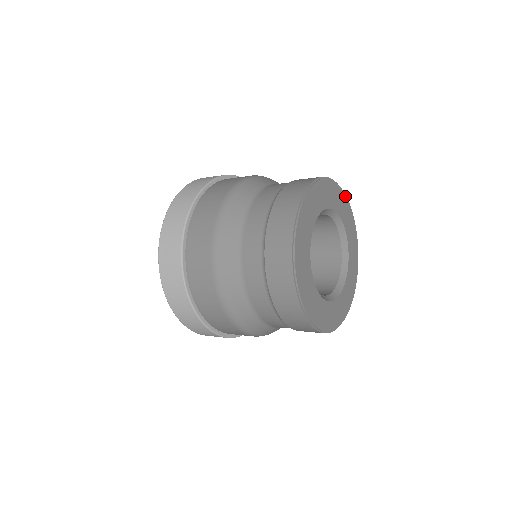
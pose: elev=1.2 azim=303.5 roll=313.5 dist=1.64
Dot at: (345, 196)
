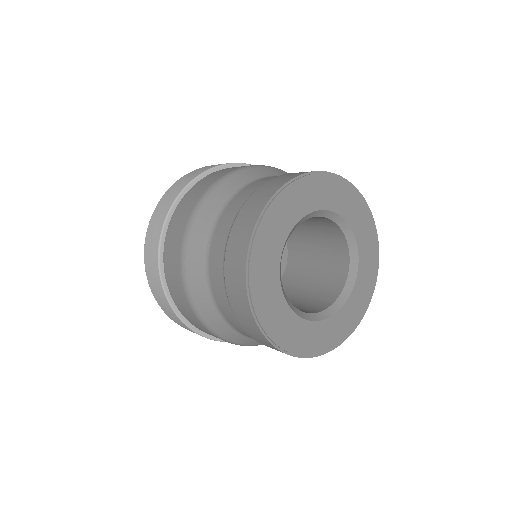
Dot at: (378, 250)
